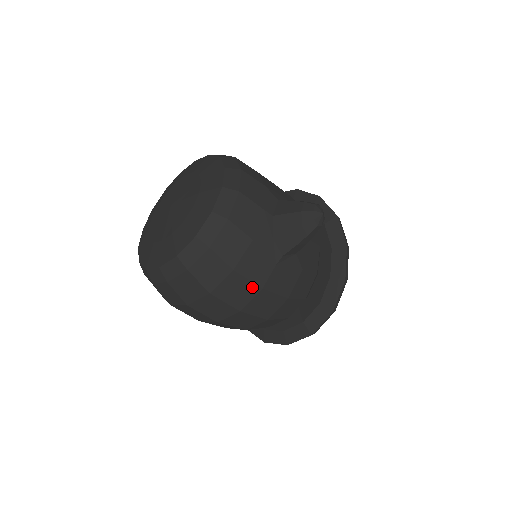
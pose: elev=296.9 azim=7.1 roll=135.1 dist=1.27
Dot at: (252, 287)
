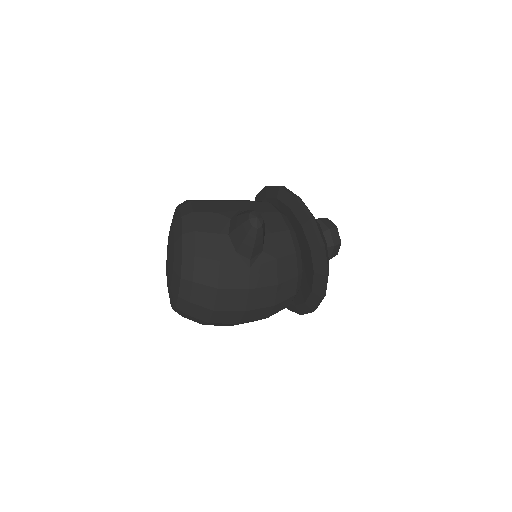
Dot at: (241, 292)
